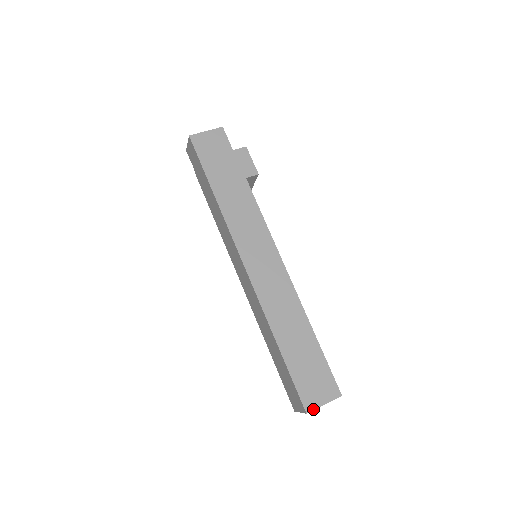
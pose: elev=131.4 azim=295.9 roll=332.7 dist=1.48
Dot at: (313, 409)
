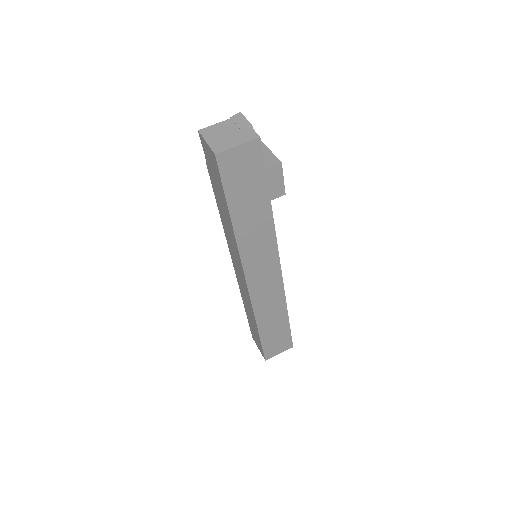
Dot at: occluded
